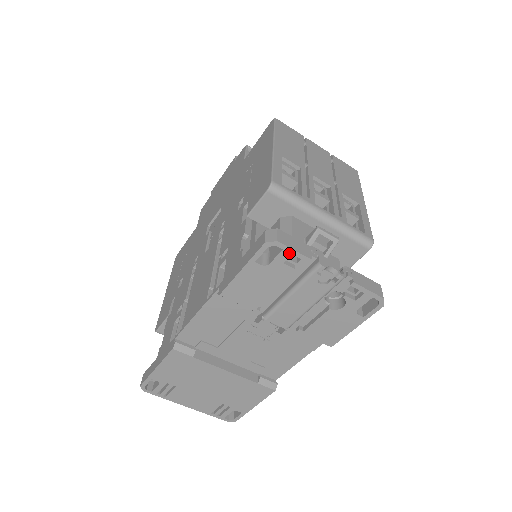
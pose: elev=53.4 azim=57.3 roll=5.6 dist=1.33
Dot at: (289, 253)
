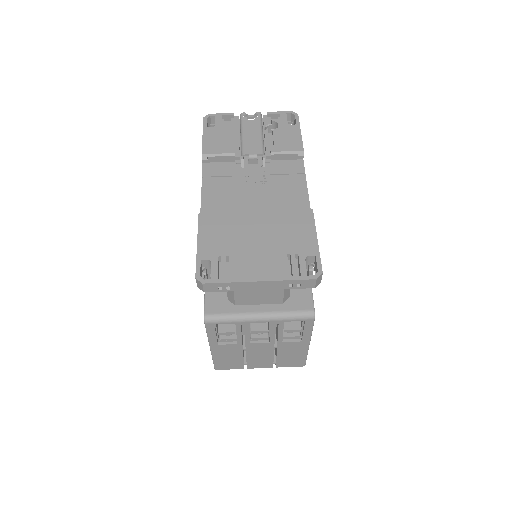
Dot at: (220, 116)
